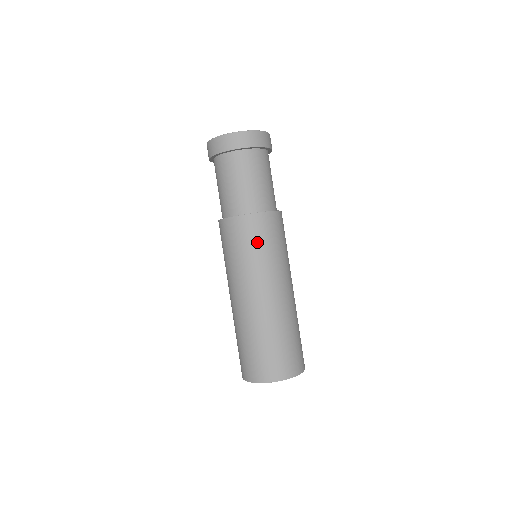
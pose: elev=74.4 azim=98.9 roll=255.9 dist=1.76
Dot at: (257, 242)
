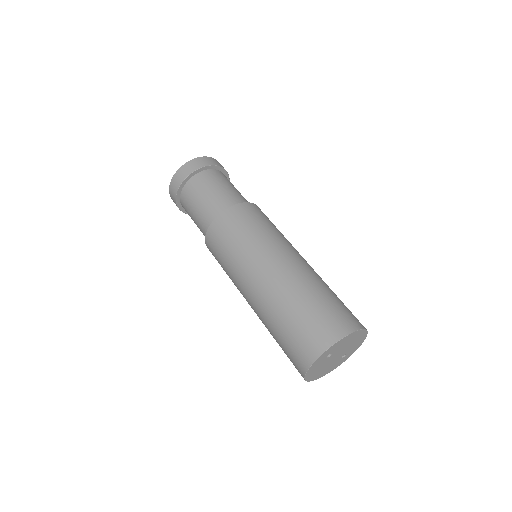
Dot at: (233, 235)
